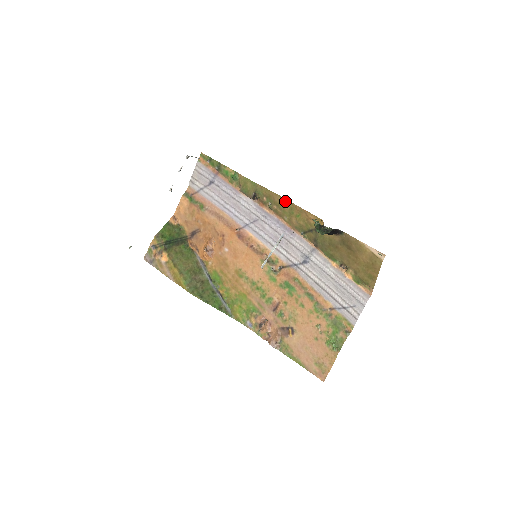
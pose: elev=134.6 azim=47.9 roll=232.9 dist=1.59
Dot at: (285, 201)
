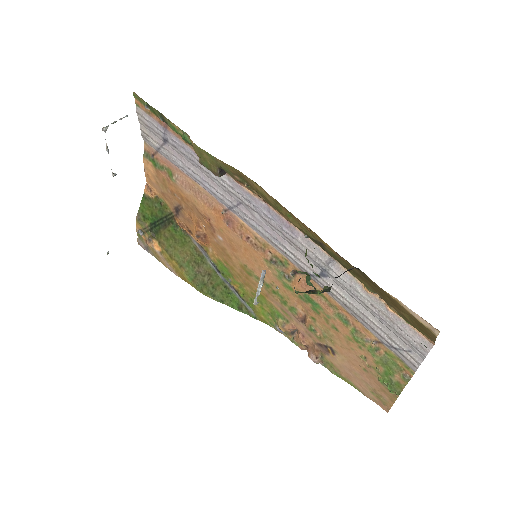
Dot at: (263, 190)
